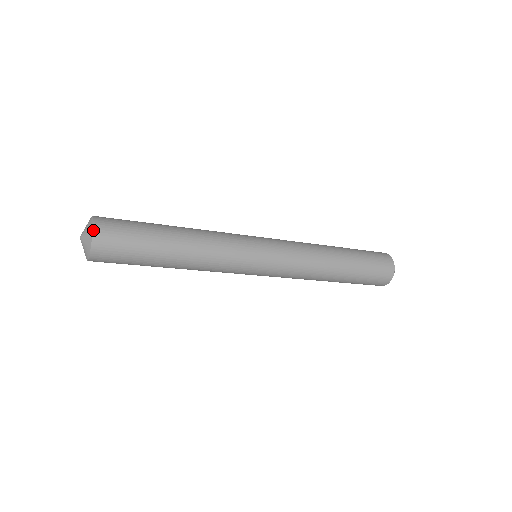
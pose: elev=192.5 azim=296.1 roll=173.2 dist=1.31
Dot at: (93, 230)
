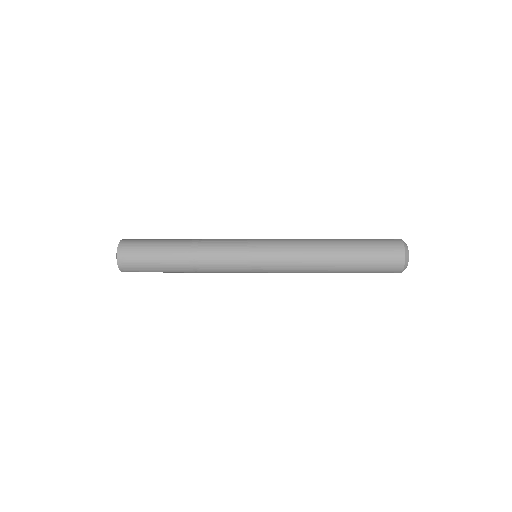
Dot at: (117, 250)
